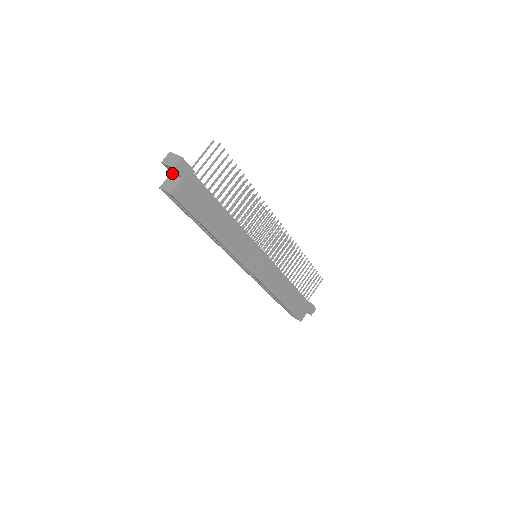
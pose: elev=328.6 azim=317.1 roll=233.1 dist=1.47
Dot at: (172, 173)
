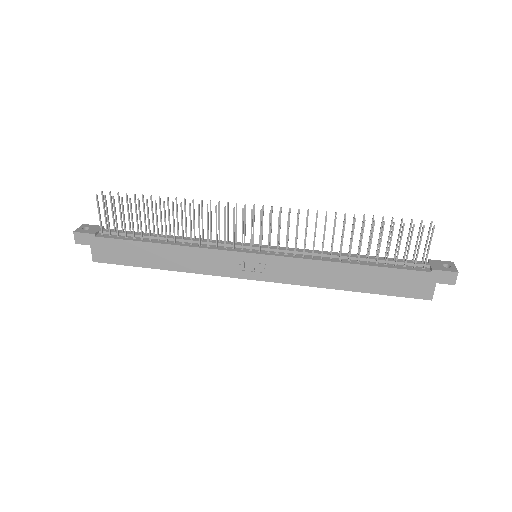
Dot at: occluded
